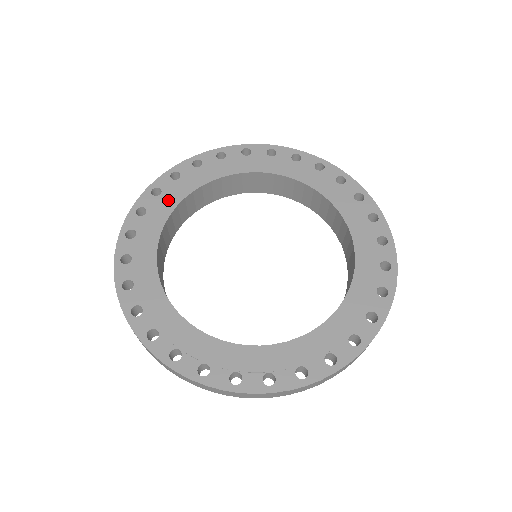
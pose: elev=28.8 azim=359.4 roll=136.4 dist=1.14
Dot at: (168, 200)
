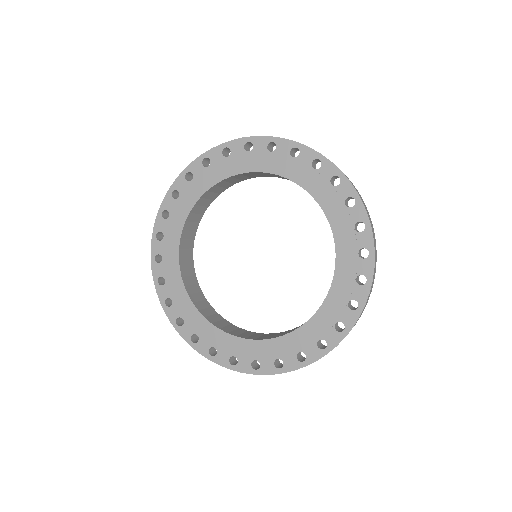
Dot at: (228, 166)
